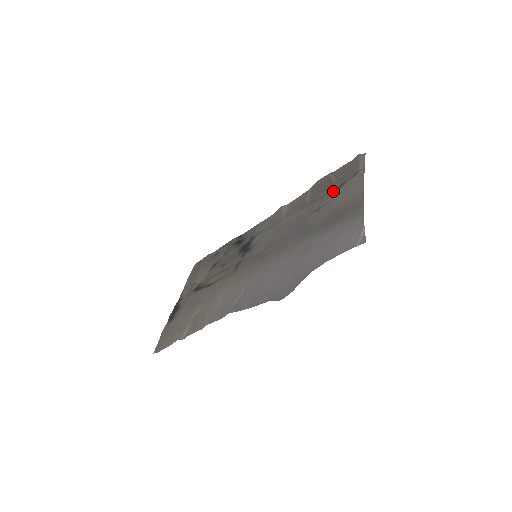
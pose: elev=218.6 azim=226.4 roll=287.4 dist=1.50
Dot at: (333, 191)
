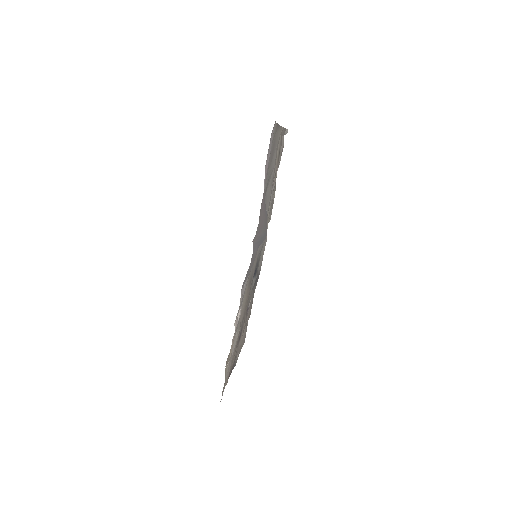
Dot at: (277, 163)
